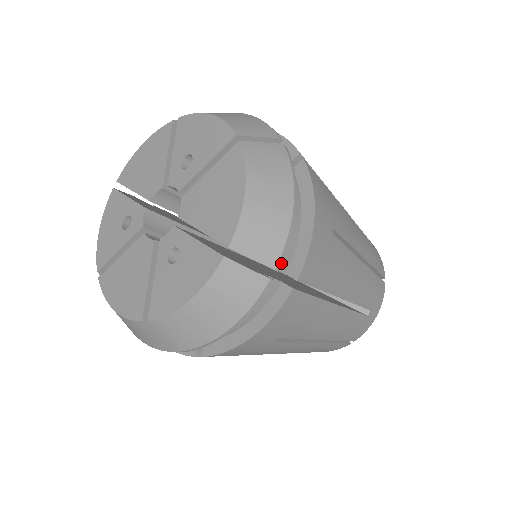
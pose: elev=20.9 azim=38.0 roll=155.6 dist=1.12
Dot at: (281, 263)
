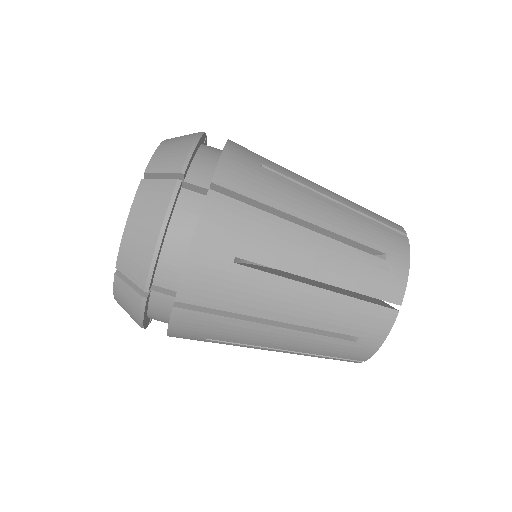
Dot at: (206, 136)
